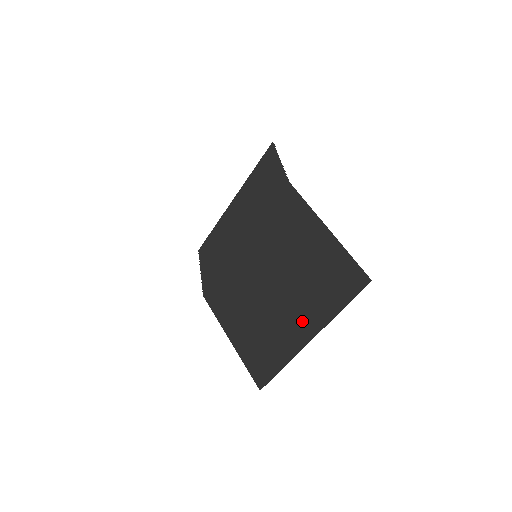
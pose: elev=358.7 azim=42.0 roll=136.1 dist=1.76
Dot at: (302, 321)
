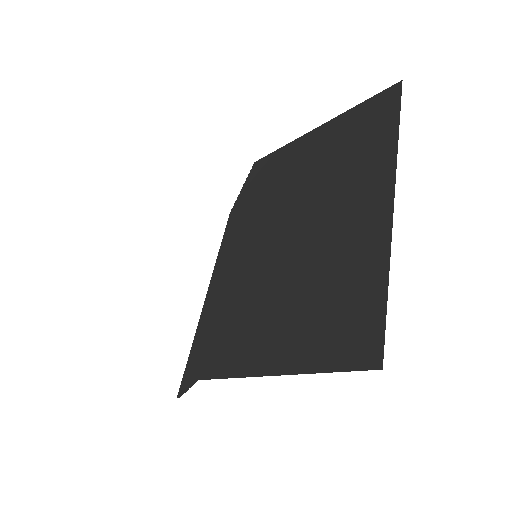
Dot at: (362, 200)
